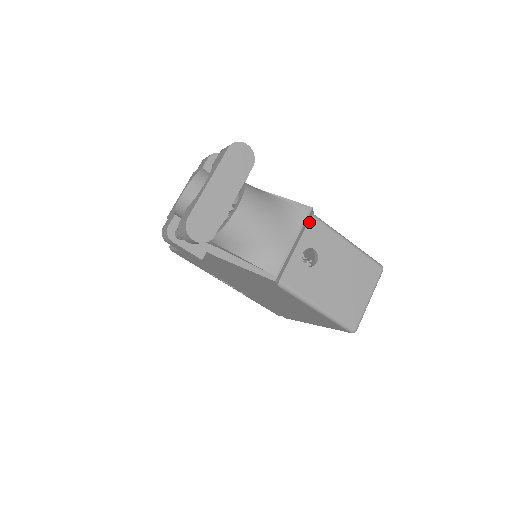
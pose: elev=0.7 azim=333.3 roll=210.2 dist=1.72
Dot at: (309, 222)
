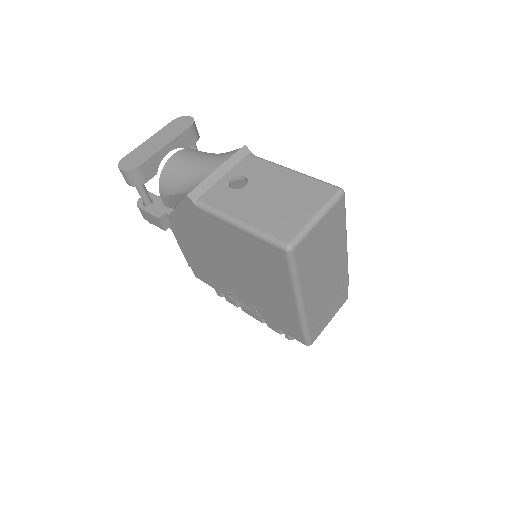
Dot at: (244, 159)
